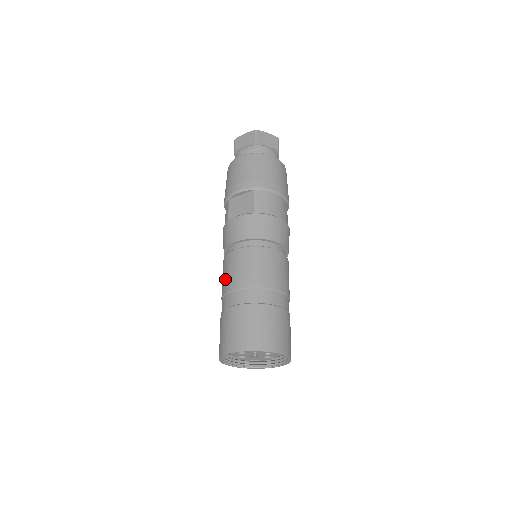
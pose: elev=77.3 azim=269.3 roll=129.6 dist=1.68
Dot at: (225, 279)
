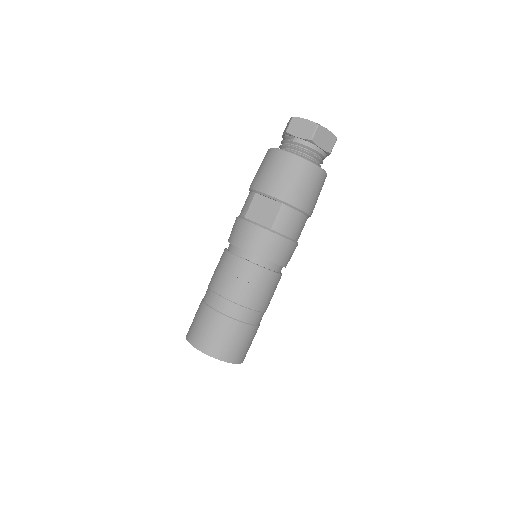
Dot at: (218, 276)
